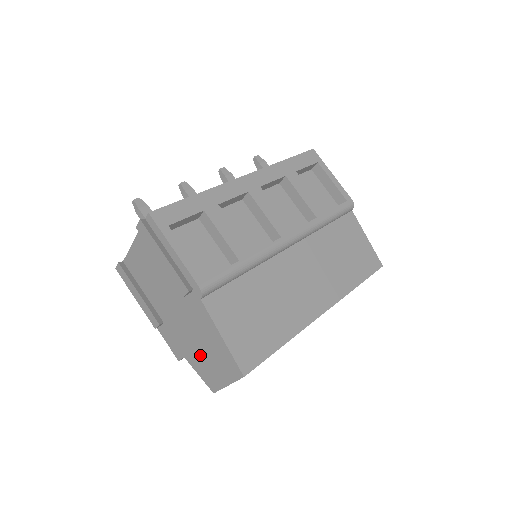
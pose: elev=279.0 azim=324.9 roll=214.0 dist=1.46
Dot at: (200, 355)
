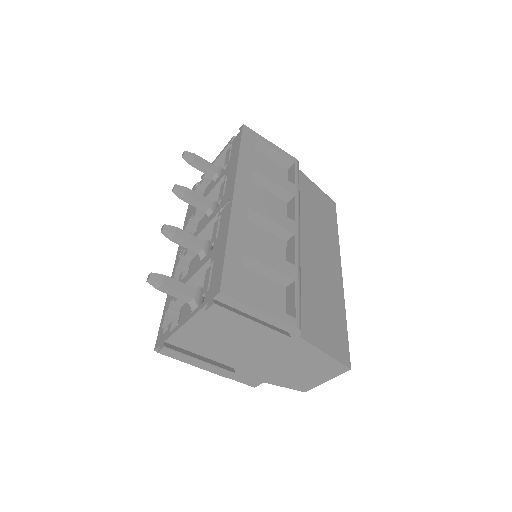
Dot at: (290, 374)
